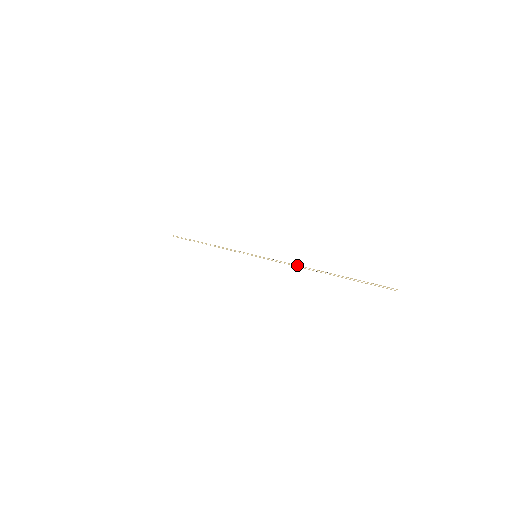
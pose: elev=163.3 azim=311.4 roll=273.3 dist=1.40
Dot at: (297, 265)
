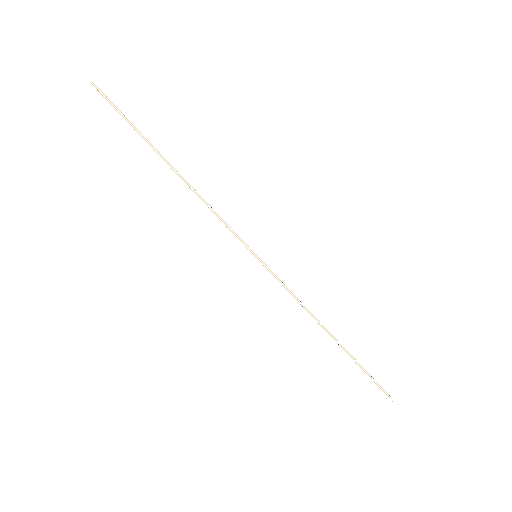
Dot at: occluded
